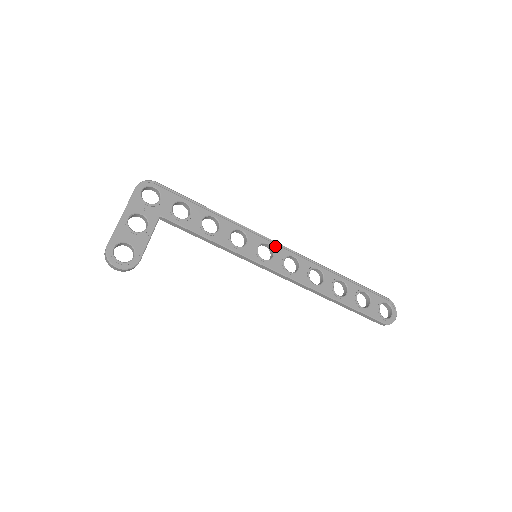
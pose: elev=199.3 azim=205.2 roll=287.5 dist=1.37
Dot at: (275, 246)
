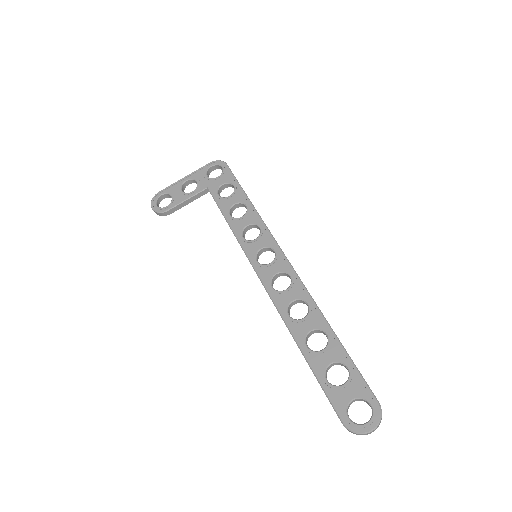
Dot at: (280, 256)
